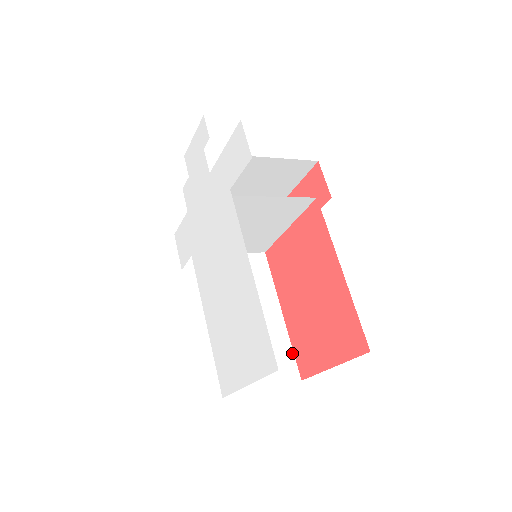
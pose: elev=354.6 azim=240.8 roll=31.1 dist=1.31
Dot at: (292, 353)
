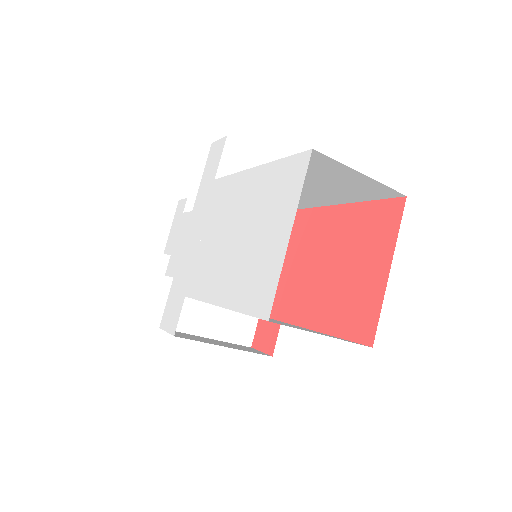
Dot at: occluded
